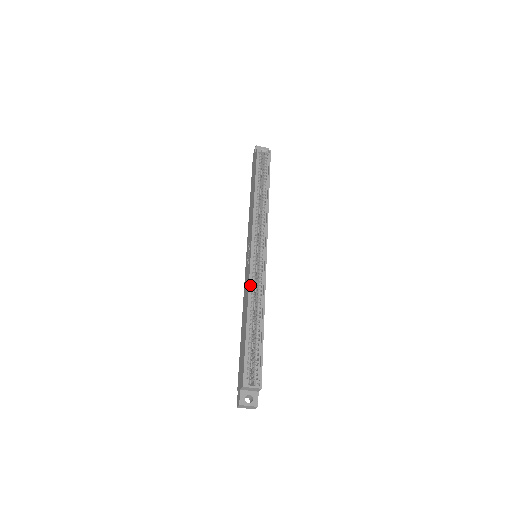
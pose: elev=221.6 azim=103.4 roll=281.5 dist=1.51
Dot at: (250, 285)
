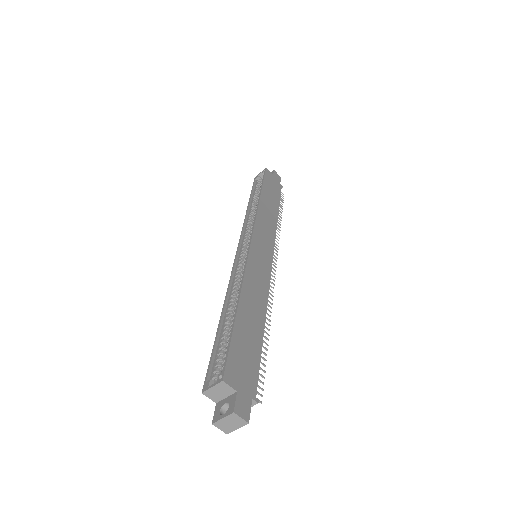
Dot at: (230, 282)
